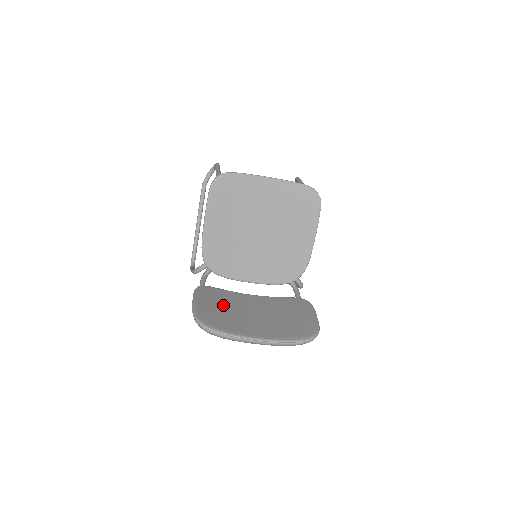
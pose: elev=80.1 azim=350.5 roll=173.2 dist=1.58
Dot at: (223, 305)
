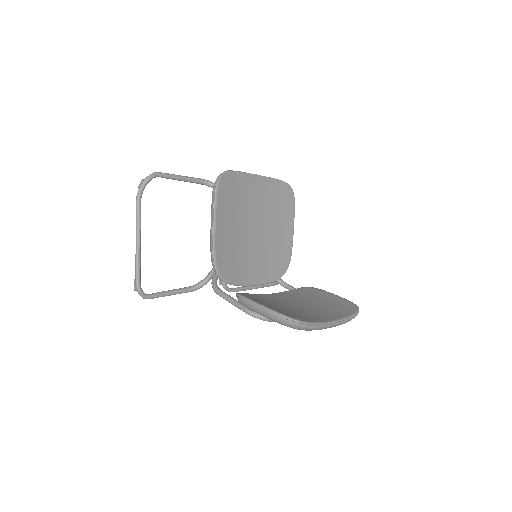
Dot at: (274, 304)
